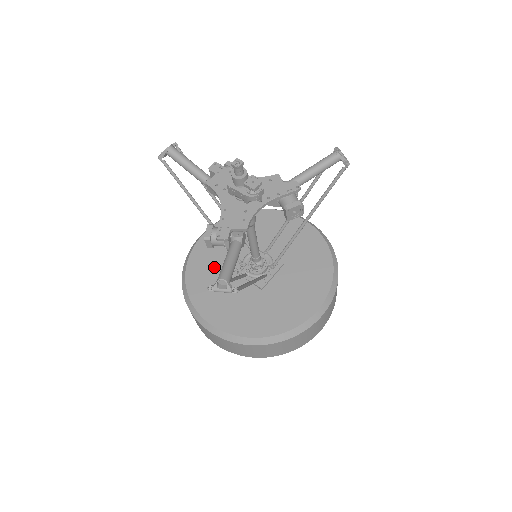
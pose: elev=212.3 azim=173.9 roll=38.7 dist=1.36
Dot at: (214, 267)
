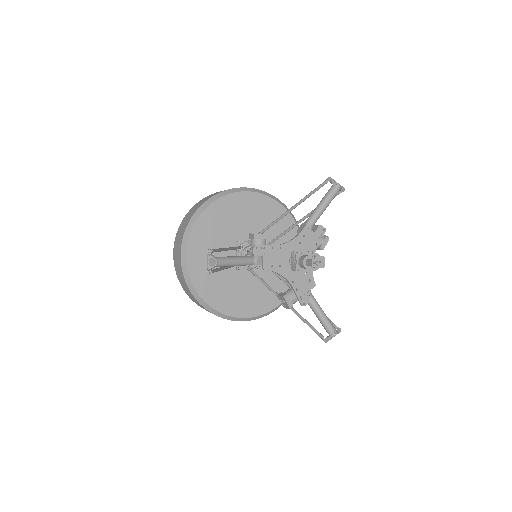
Dot at: (218, 278)
